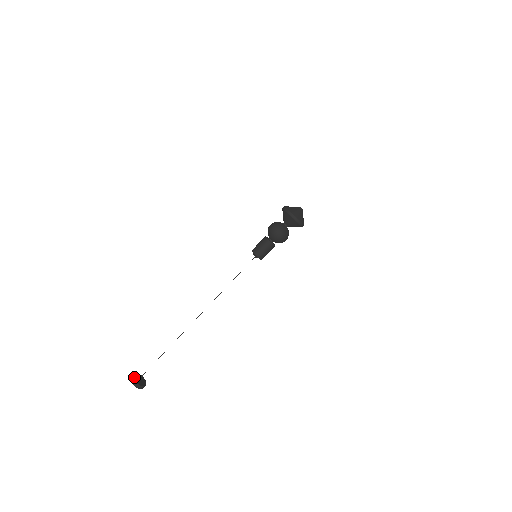
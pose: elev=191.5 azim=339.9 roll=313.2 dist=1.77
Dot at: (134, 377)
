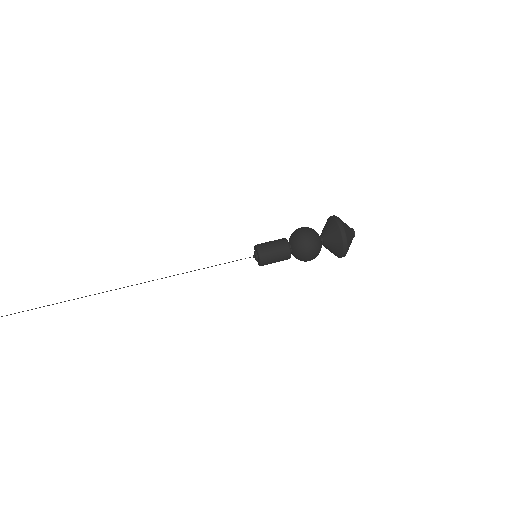
Dot at: out of frame
